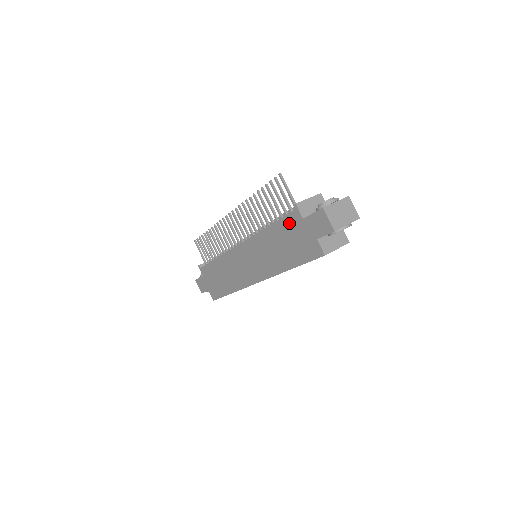
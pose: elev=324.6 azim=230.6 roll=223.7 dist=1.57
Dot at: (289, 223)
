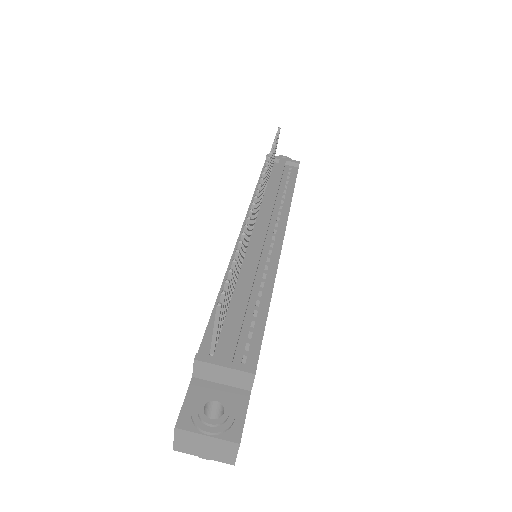
Dot at: occluded
